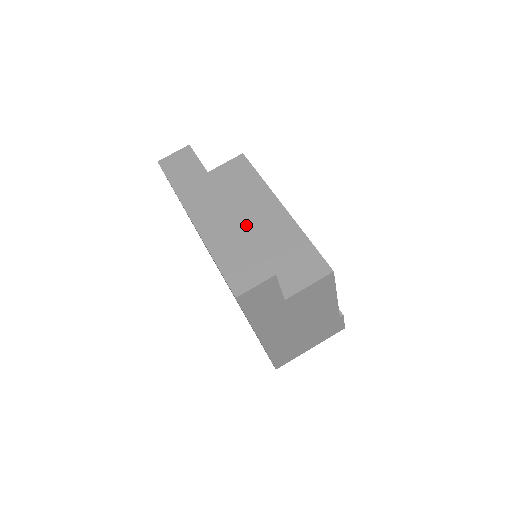
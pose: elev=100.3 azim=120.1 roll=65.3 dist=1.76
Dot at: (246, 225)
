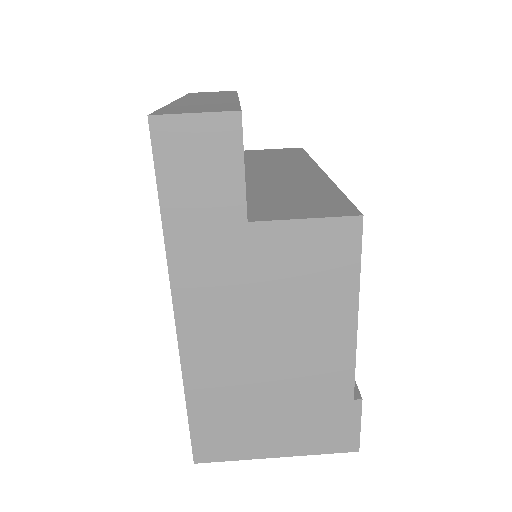
Dot at: (256, 174)
